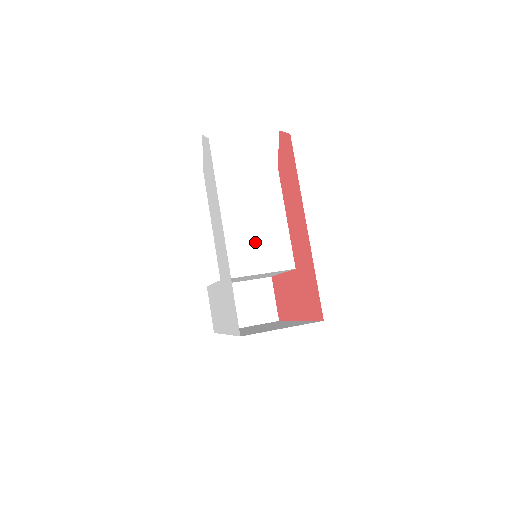
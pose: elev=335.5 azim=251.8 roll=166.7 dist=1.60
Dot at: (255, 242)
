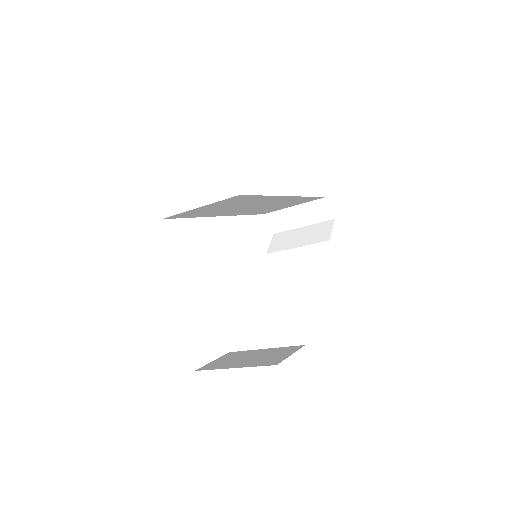
Dot at: occluded
